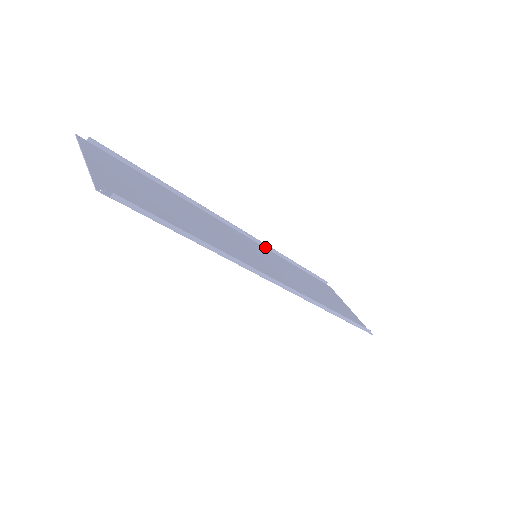
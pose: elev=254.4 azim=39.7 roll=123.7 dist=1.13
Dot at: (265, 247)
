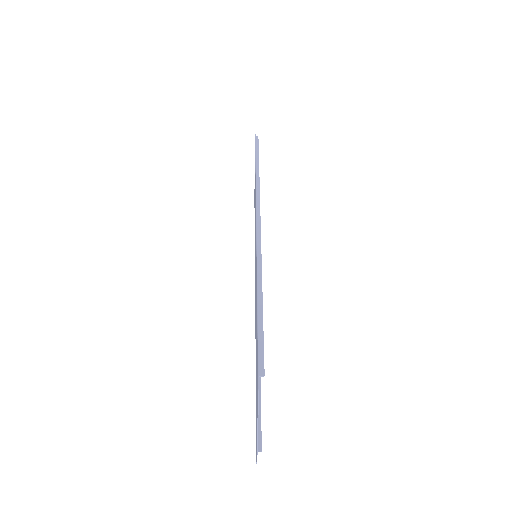
Dot at: (257, 190)
